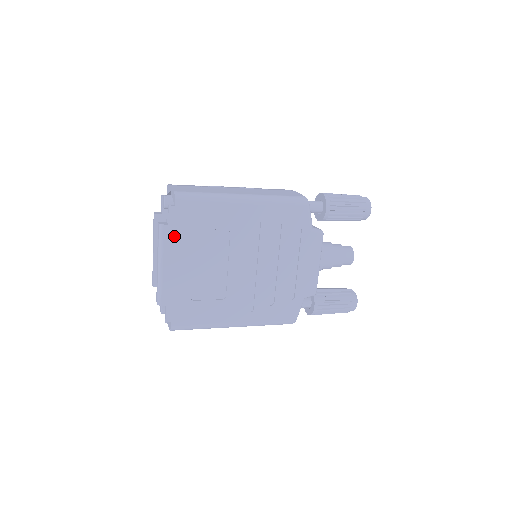
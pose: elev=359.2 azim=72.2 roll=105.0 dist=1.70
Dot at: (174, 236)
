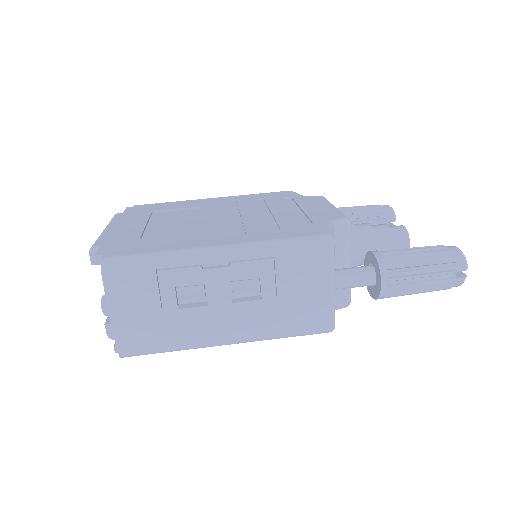
Dot at: occluded
